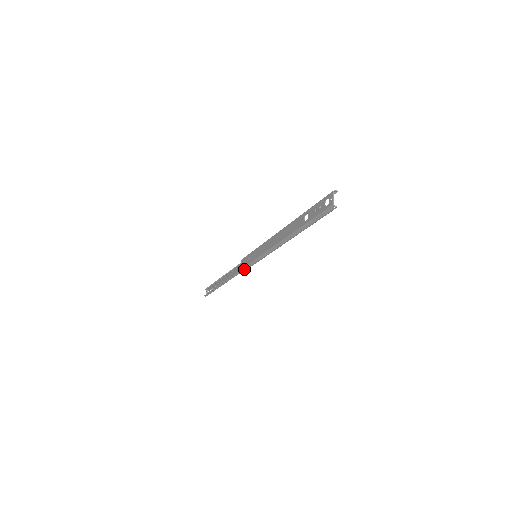
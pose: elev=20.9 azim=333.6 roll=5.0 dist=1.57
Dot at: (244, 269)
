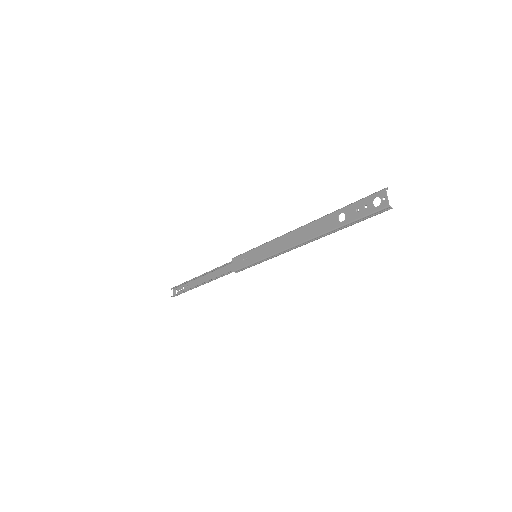
Dot at: (238, 271)
